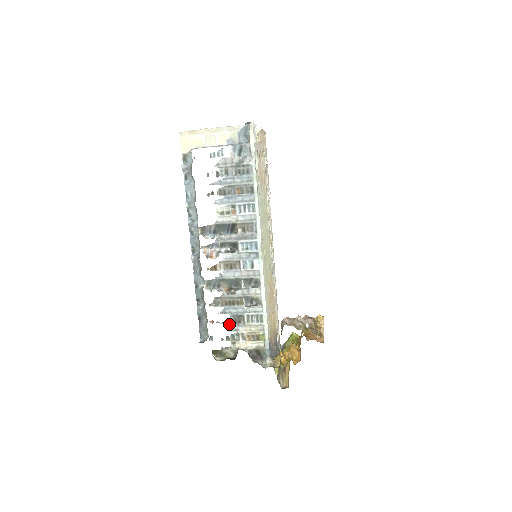
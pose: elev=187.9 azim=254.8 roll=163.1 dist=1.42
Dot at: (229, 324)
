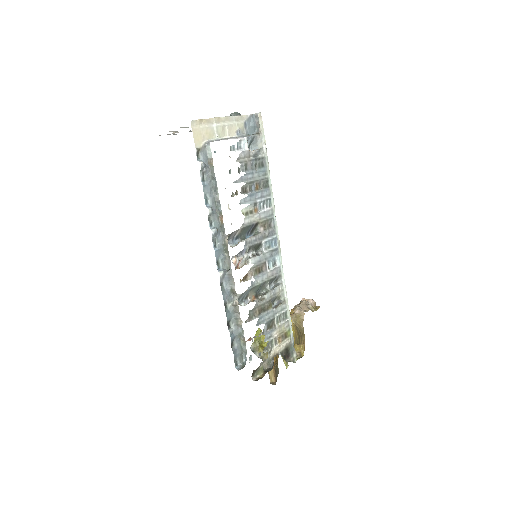
Dot at: (264, 334)
